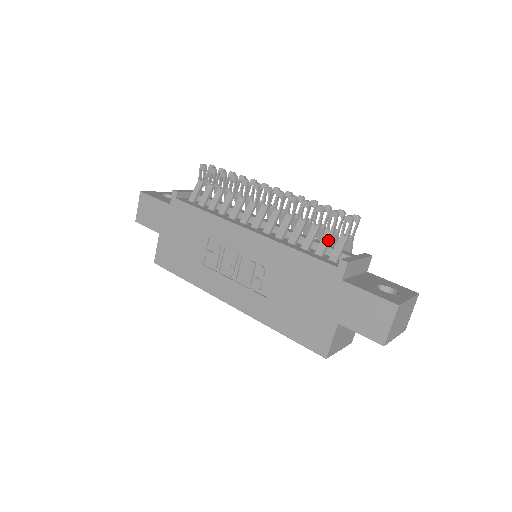
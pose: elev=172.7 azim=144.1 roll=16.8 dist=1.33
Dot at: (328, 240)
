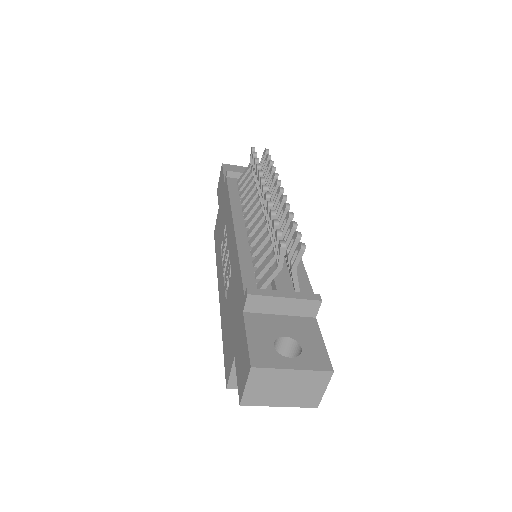
Dot at: (268, 262)
